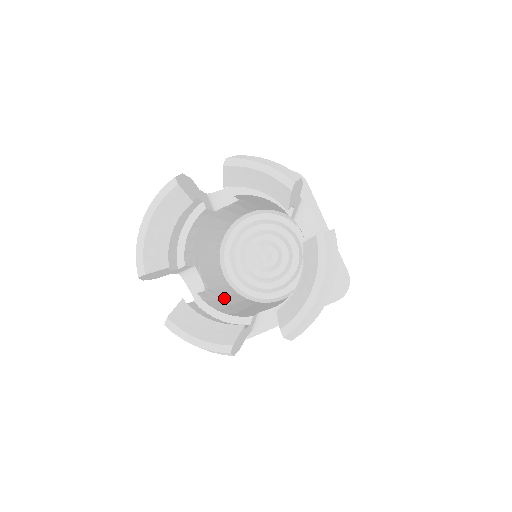
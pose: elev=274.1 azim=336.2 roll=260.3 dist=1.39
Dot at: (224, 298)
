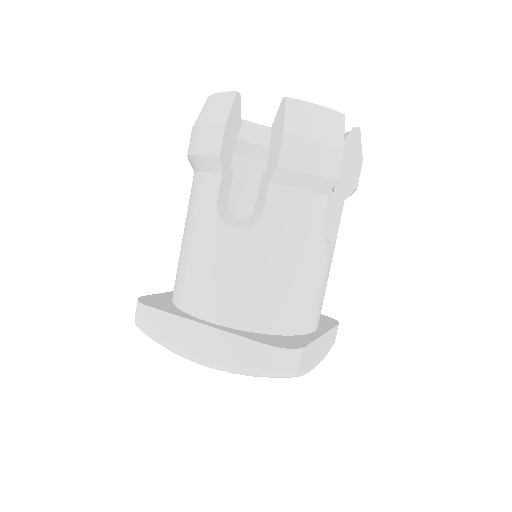
Dot at: occluded
